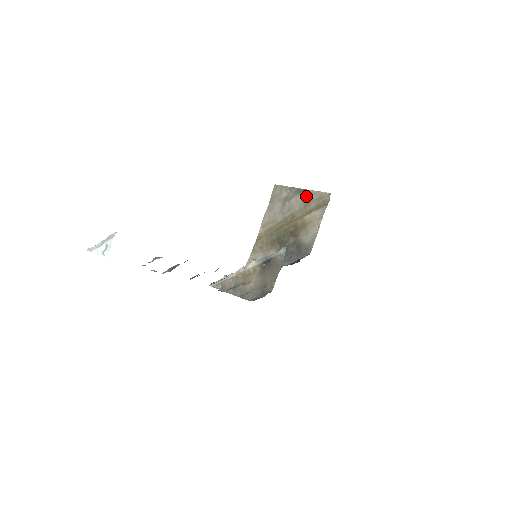
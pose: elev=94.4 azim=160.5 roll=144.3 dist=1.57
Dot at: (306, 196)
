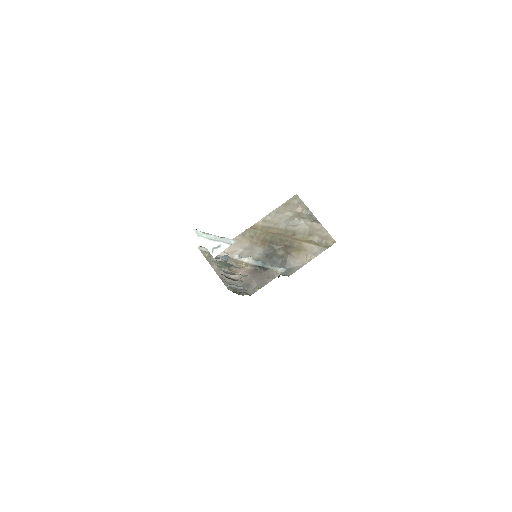
Dot at: (316, 227)
